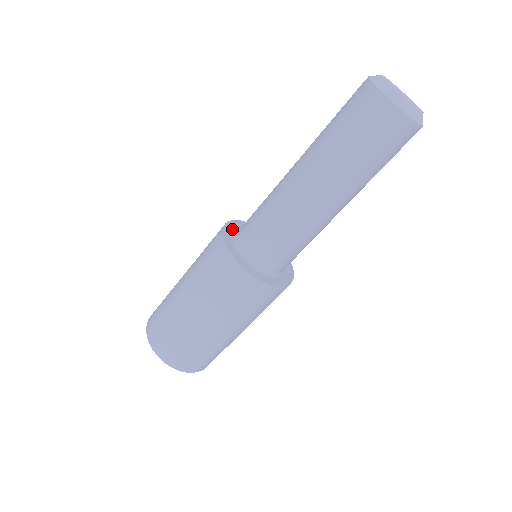
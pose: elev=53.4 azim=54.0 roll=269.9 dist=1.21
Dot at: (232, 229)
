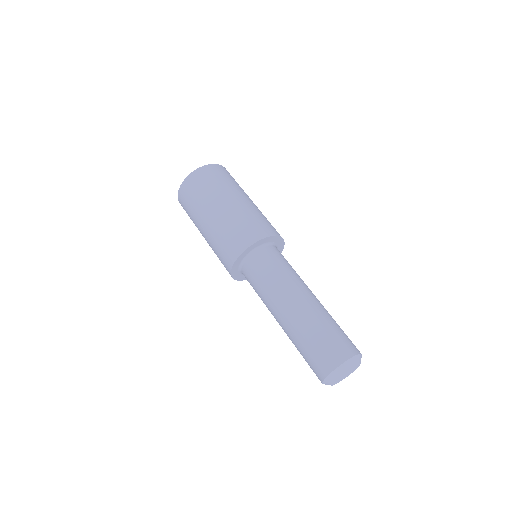
Dot at: (259, 244)
